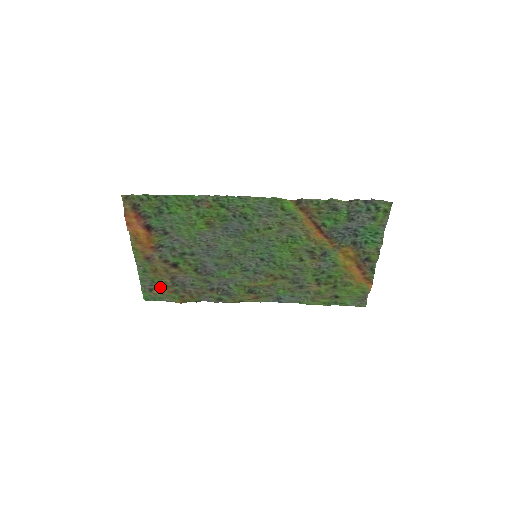
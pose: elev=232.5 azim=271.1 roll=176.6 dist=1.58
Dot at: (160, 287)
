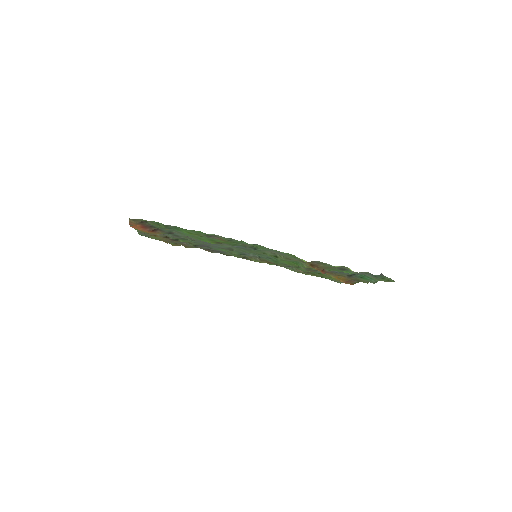
Dot at: (157, 239)
